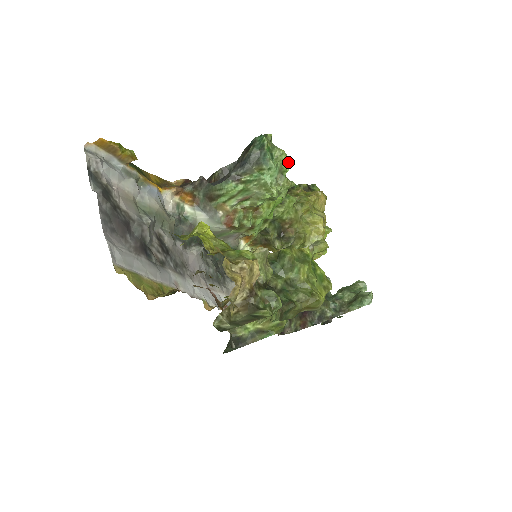
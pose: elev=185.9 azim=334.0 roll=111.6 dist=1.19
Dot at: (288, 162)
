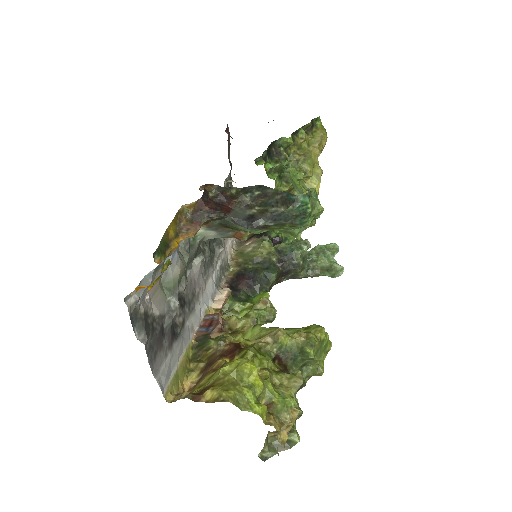
Dot at: occluded
